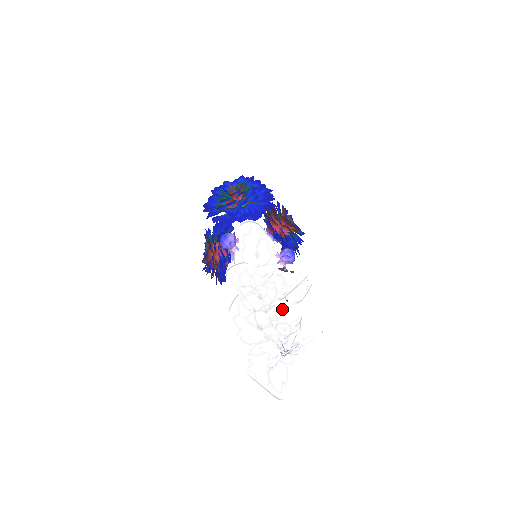
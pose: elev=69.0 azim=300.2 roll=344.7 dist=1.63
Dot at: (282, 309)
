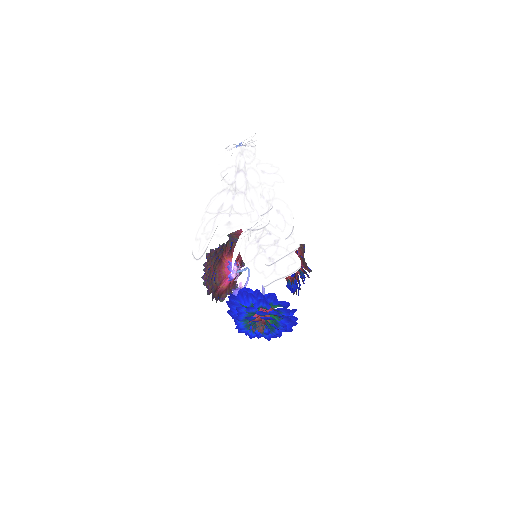
Dot at: occluded
